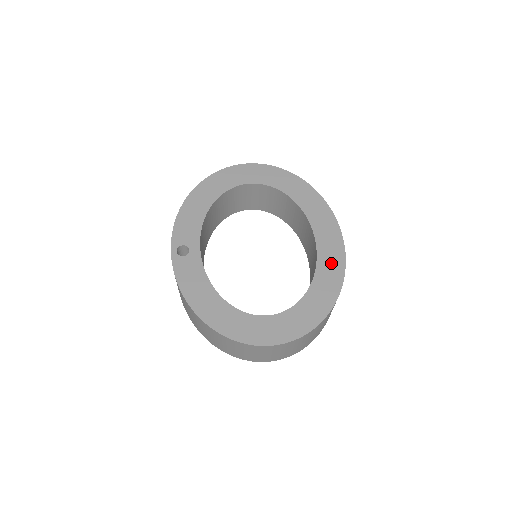
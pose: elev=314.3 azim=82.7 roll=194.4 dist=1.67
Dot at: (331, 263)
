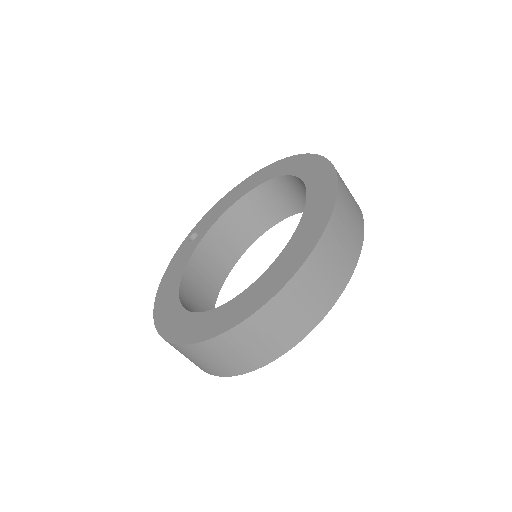
Dot at: (280, 271)
